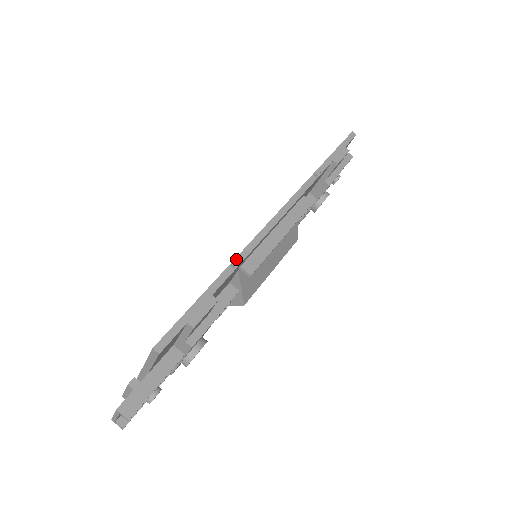
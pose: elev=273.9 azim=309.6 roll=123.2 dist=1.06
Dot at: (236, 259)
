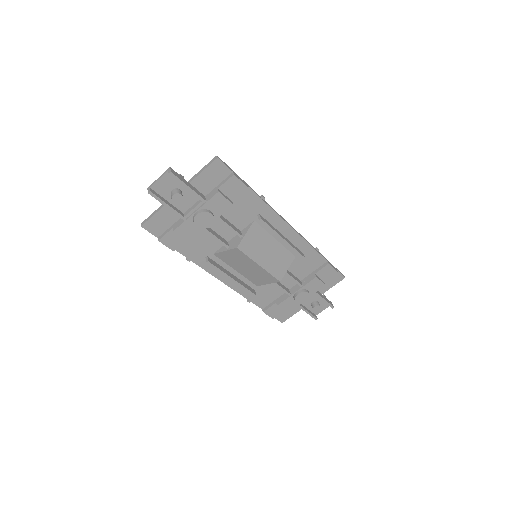
Dot at: (264, 200)
